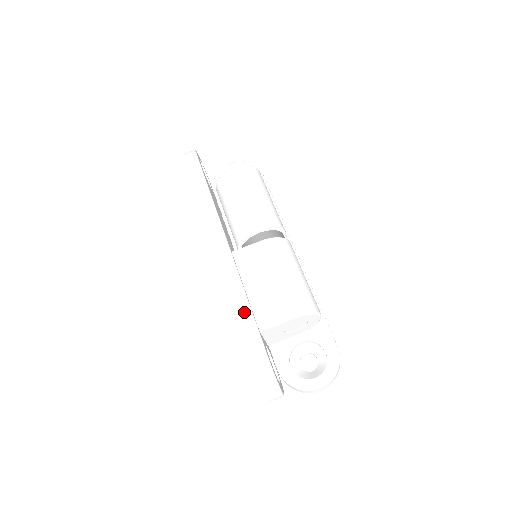
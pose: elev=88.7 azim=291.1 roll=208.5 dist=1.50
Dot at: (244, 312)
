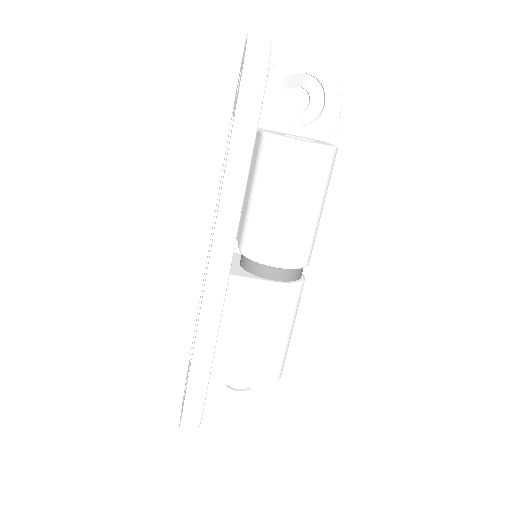
Dot at: (203, 363)
